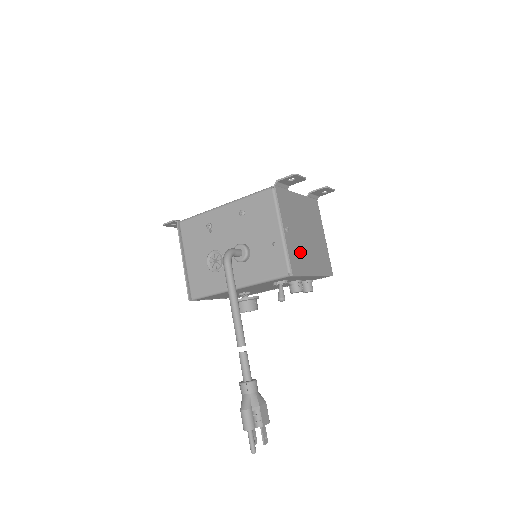
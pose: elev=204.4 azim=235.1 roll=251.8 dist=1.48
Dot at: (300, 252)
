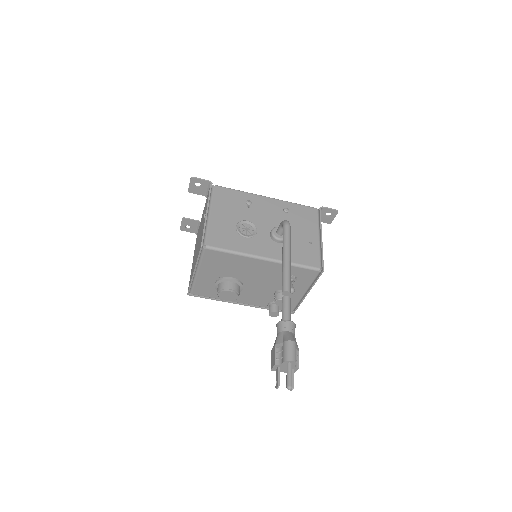
Dot at: occluded
